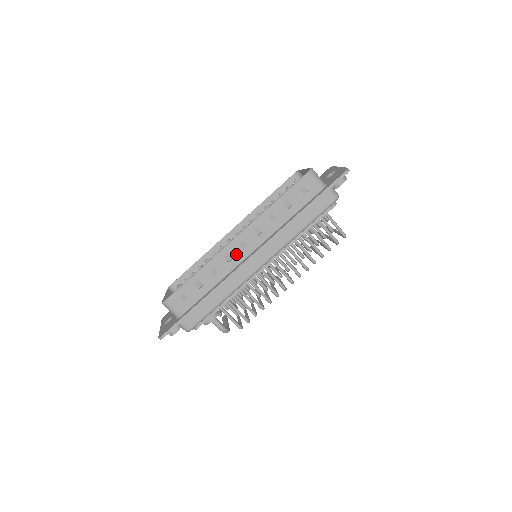
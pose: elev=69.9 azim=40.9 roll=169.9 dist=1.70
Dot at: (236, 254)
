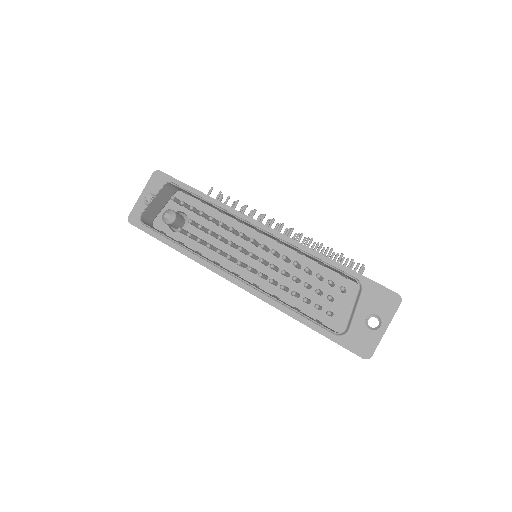
Dot at: occluded
